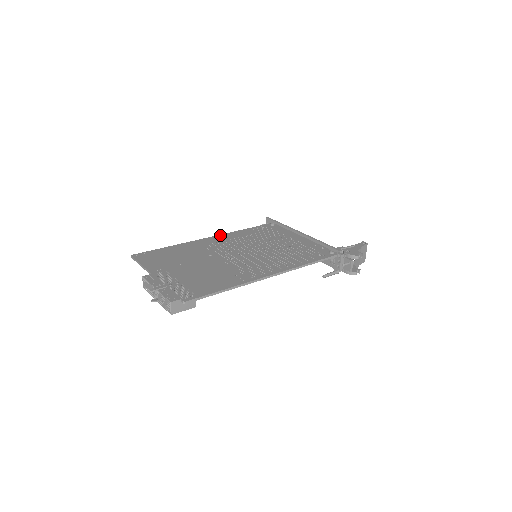
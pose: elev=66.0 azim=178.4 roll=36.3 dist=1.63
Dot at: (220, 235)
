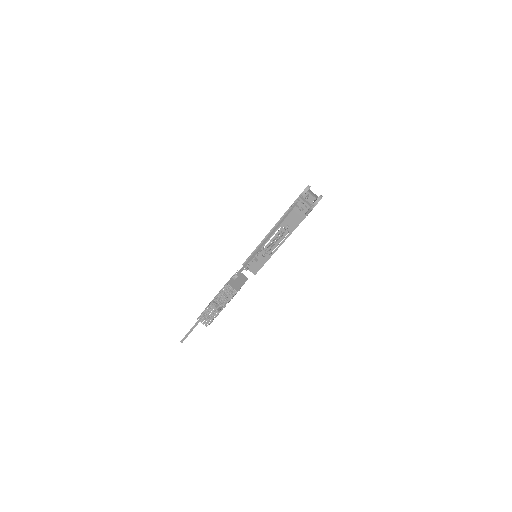
Dot at: occluded
